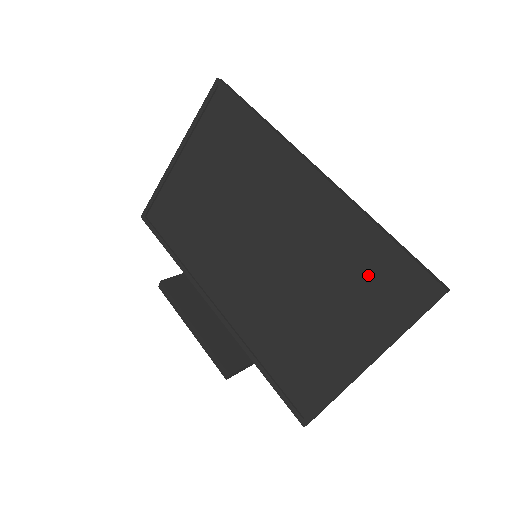
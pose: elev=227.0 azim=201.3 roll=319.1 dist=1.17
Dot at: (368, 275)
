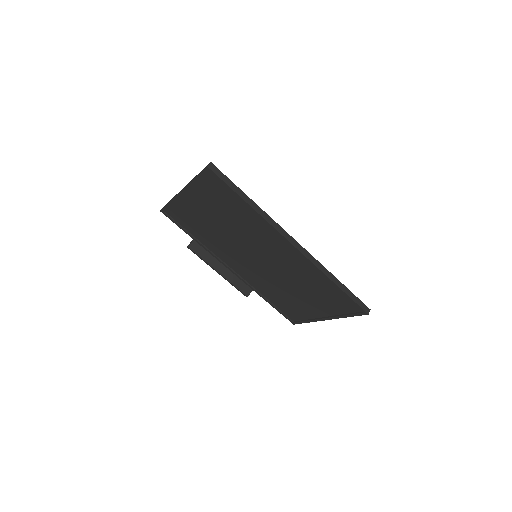
Dot at: (327, 294)
